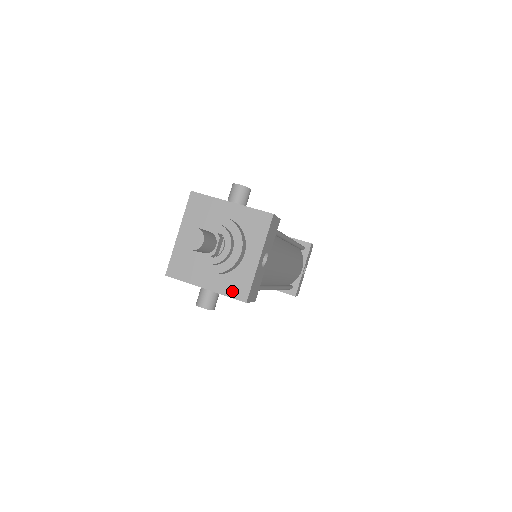
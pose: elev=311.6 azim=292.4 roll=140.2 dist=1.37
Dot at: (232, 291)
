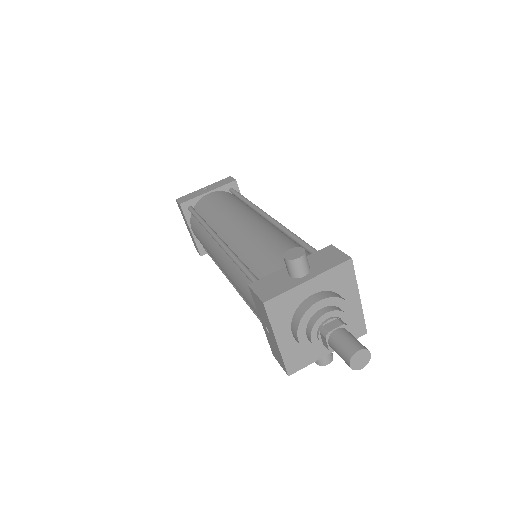
Dot at: occluded
